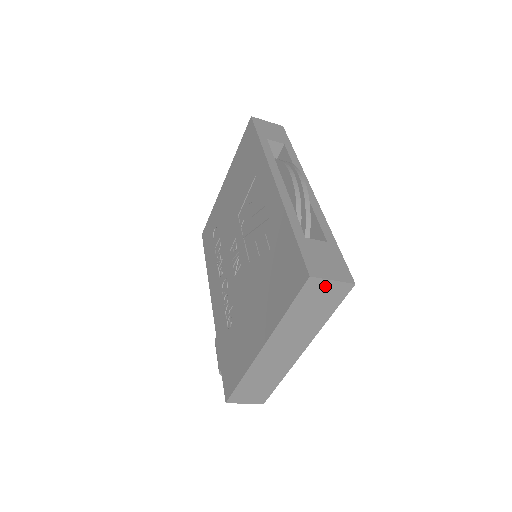
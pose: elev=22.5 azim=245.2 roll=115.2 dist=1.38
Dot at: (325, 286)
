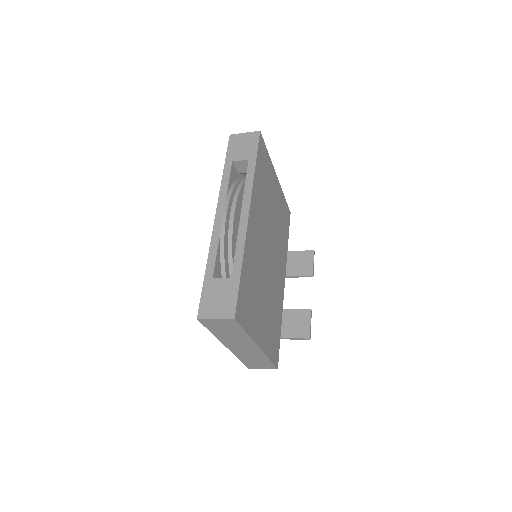
Dot at: (215, 321)
